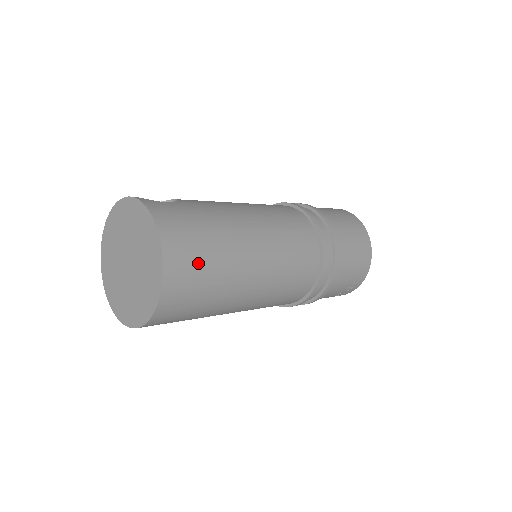
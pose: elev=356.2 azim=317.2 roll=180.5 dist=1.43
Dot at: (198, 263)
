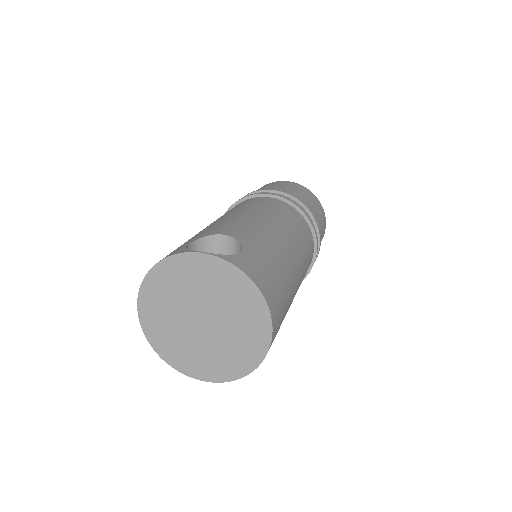
Dot at: (282, 313)
